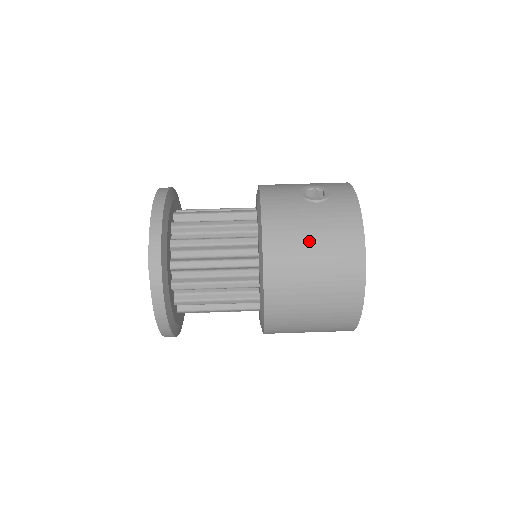
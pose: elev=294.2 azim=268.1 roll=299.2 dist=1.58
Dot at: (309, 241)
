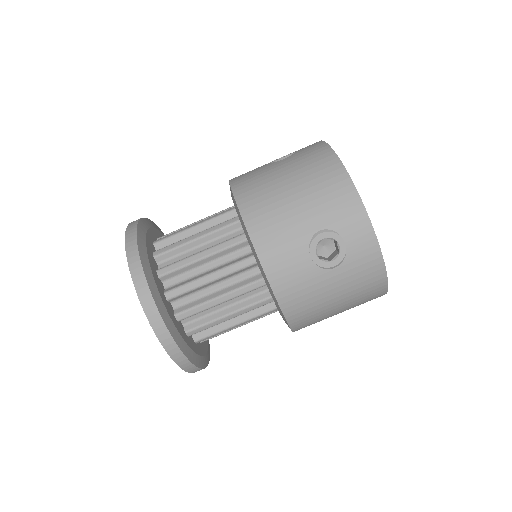
Dot at: (333, 306)
